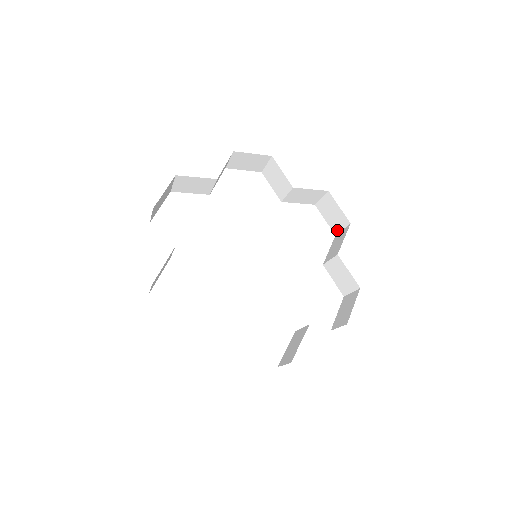
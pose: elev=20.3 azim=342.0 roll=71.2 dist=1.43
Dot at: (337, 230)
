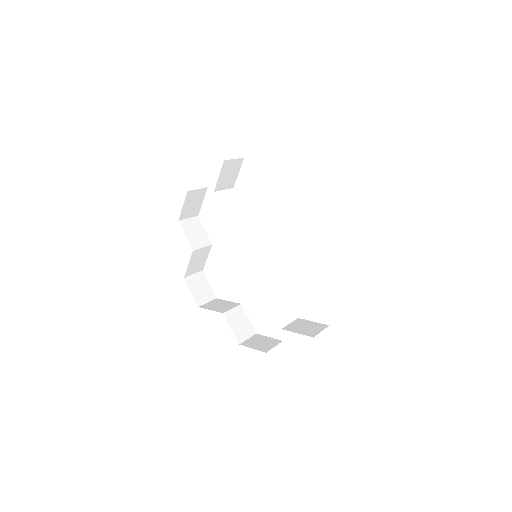
Dot at: occluded
